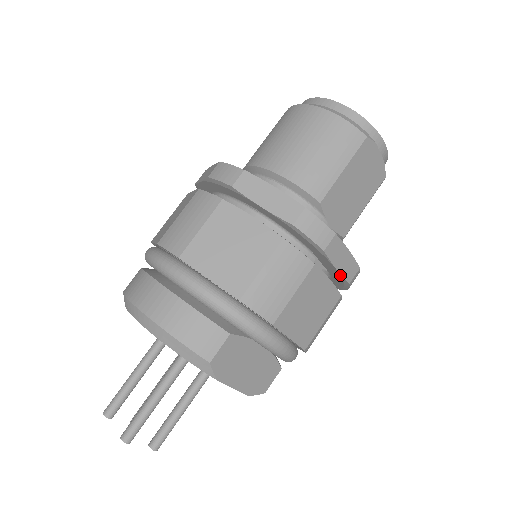
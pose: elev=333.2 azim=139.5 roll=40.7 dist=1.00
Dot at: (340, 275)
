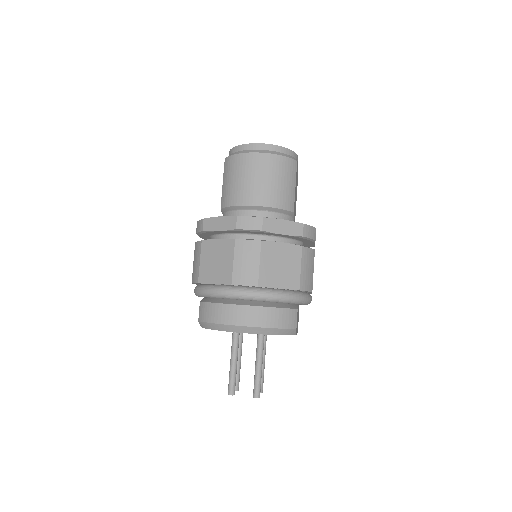
Dot at: (314, 245)
